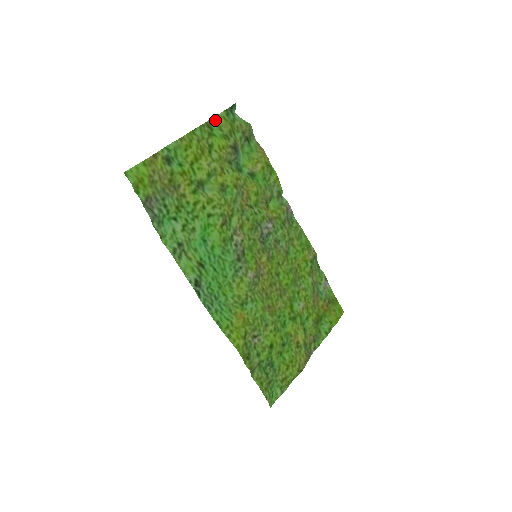
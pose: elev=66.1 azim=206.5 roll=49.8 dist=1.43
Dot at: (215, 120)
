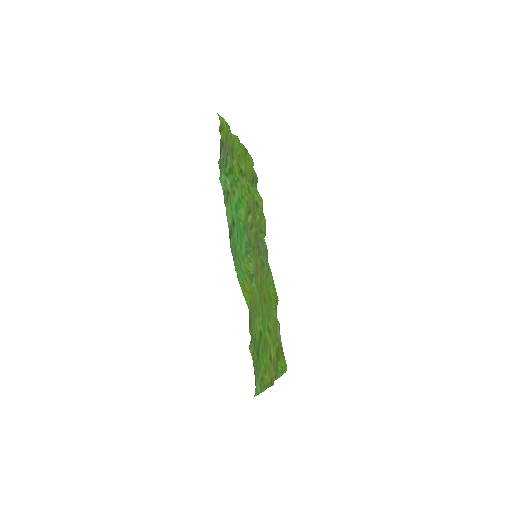
Dot at: (247, 152)
